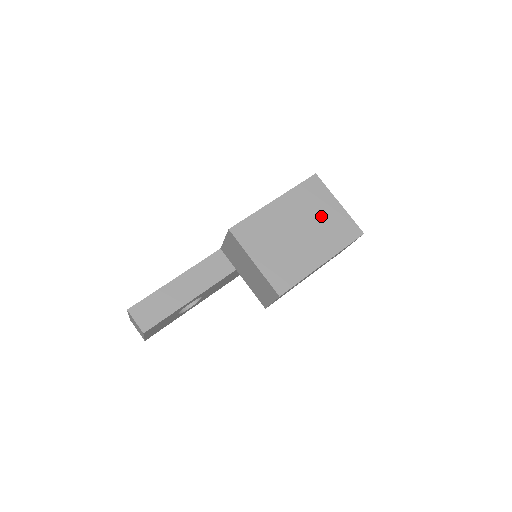
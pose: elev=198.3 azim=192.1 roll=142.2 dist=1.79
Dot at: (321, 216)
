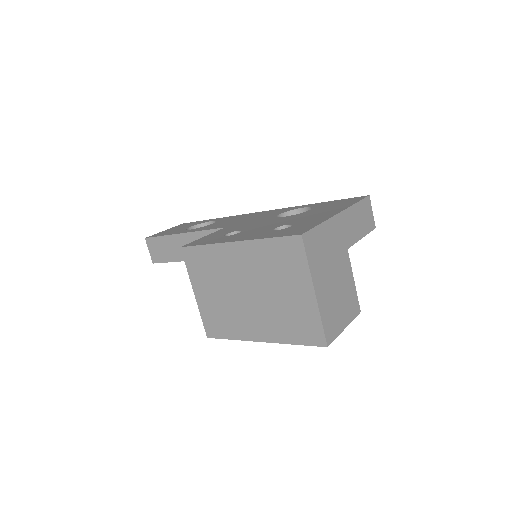
Dot at: (282, 293)
